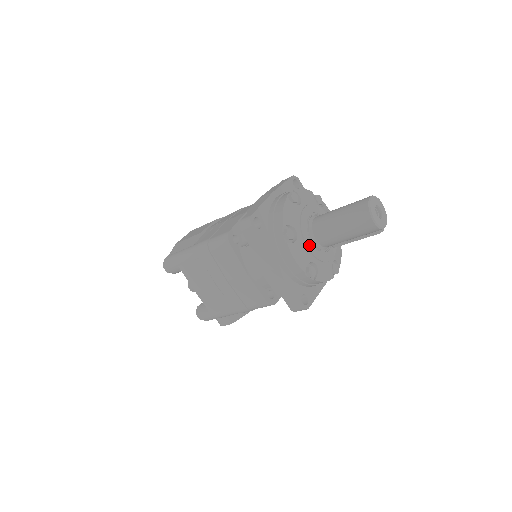
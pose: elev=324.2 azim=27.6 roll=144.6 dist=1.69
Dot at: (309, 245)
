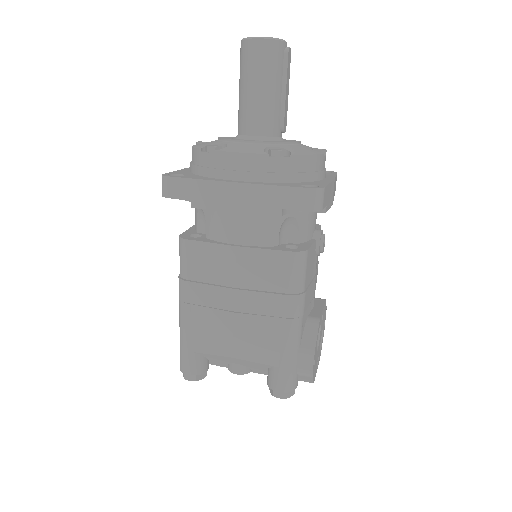
Dot at: (249, 141)
